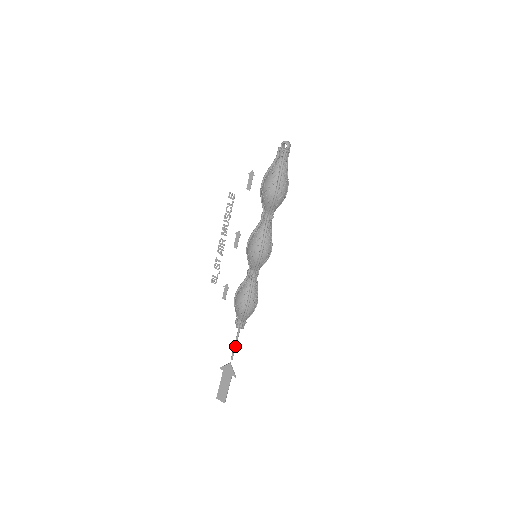
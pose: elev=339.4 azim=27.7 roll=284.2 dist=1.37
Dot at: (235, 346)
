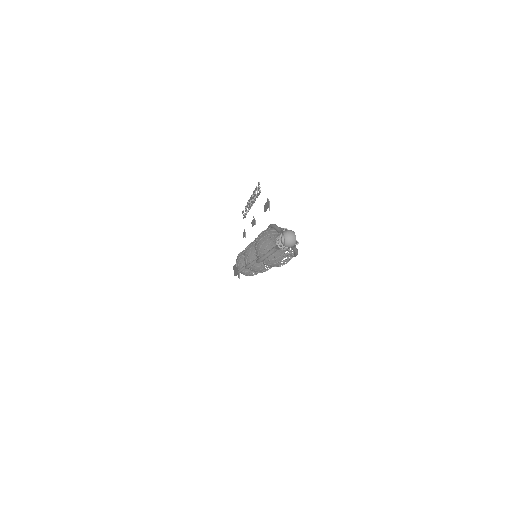
Dot at: occluded
